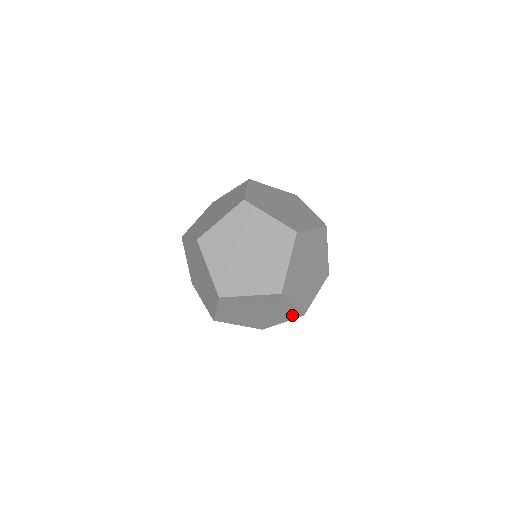
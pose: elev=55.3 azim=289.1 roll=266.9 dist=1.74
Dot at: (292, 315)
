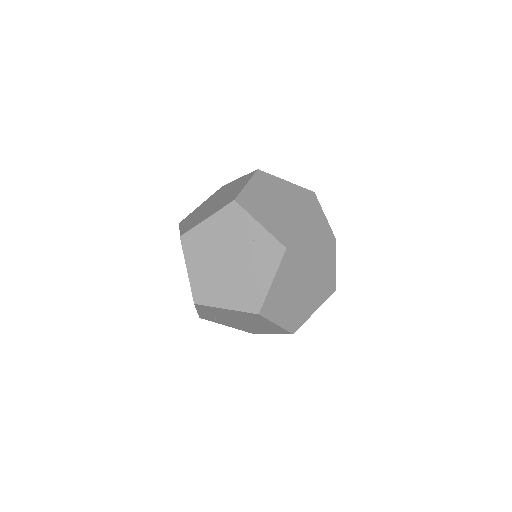
Dot at: (250, 302)
